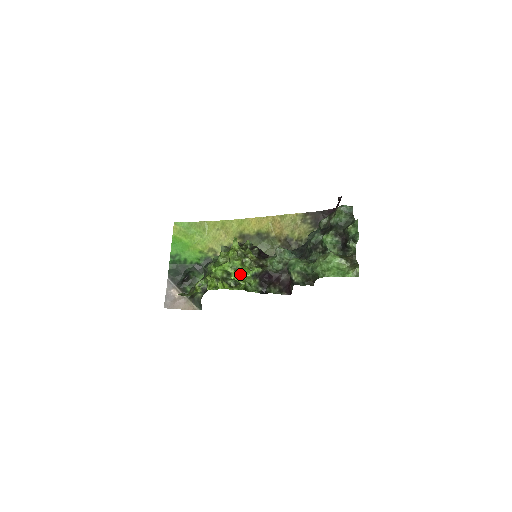
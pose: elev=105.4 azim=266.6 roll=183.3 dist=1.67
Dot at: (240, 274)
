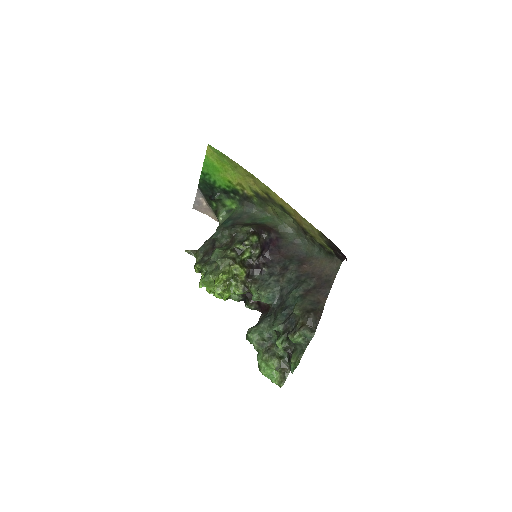
Dot at: occluded
